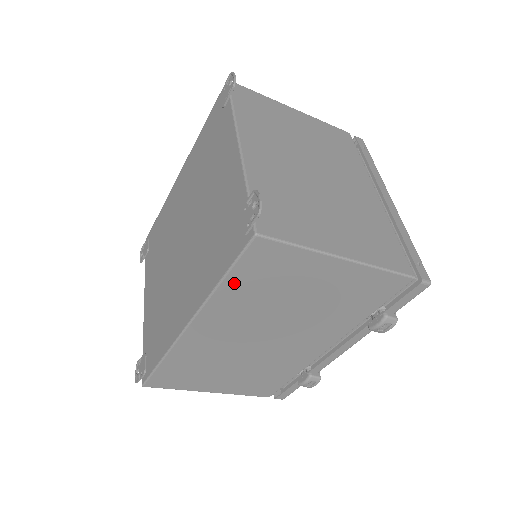
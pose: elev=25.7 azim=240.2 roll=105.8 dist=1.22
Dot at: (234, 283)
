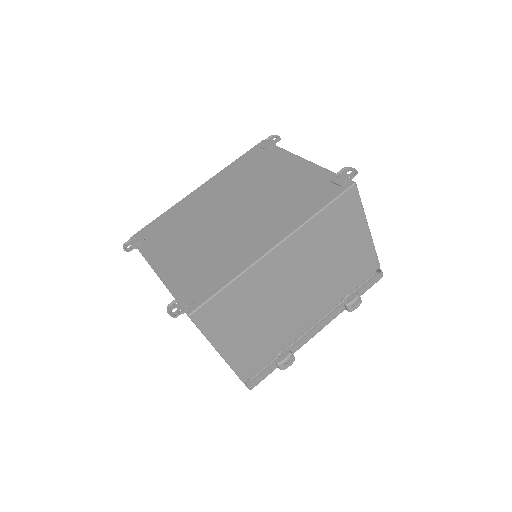
Dot at: (324, 217)
